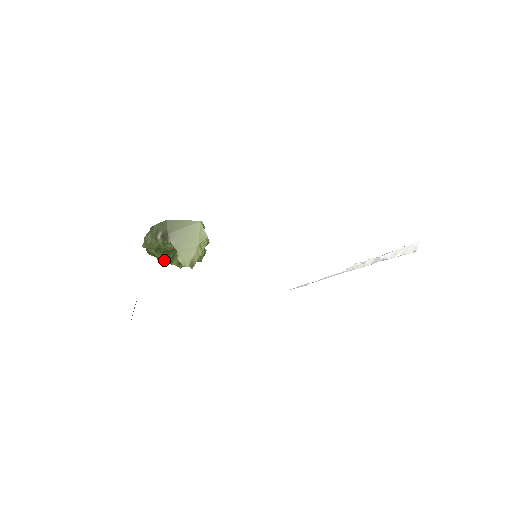
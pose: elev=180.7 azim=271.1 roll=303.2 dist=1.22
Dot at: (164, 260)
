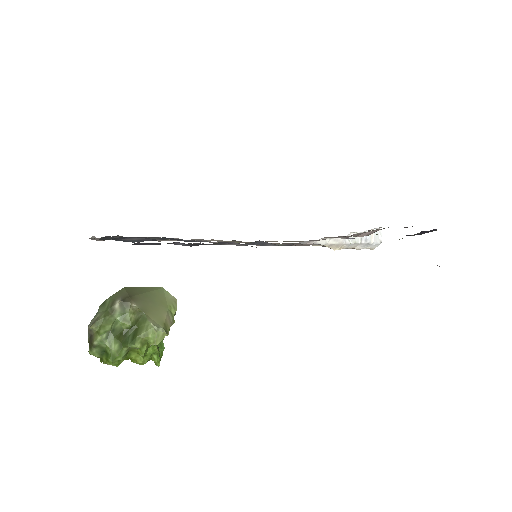
Dot at: (119, 349)
